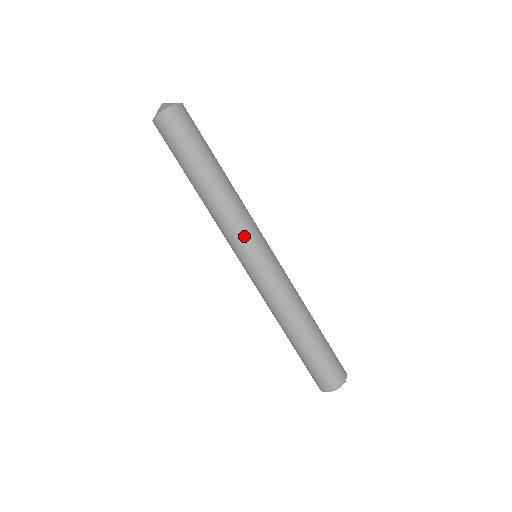
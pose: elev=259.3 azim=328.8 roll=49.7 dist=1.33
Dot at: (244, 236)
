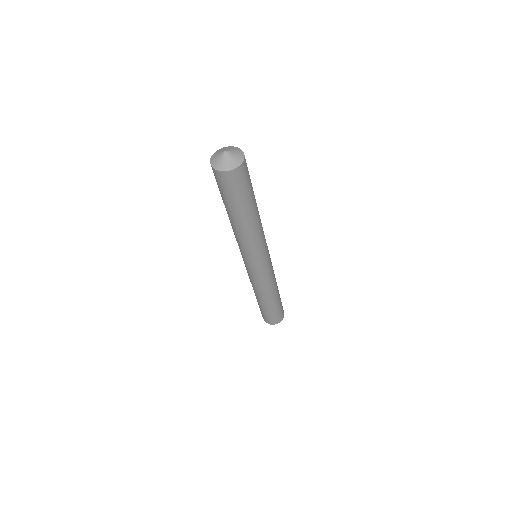
Dot at: (244, 254)
